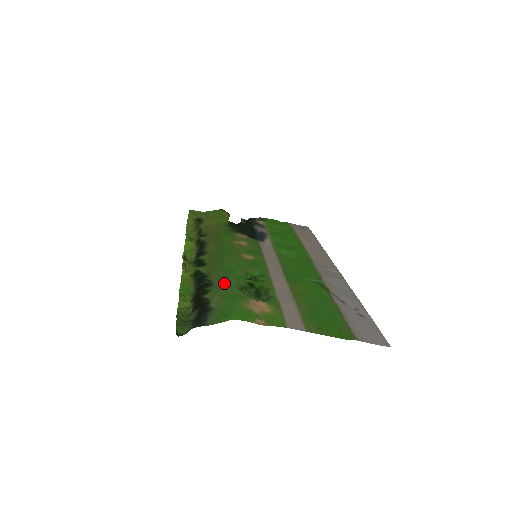
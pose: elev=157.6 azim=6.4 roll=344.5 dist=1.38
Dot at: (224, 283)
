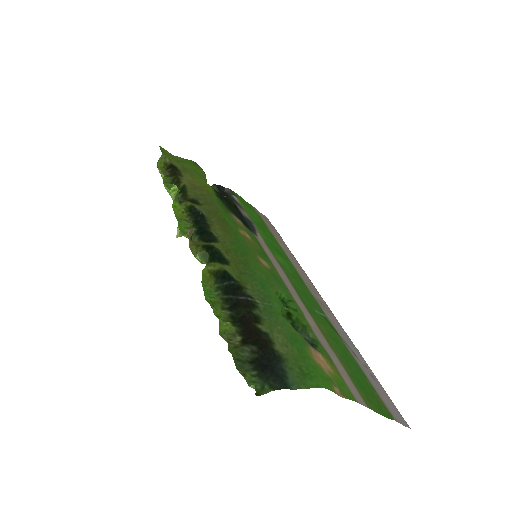
Dot at: (272, 309)
